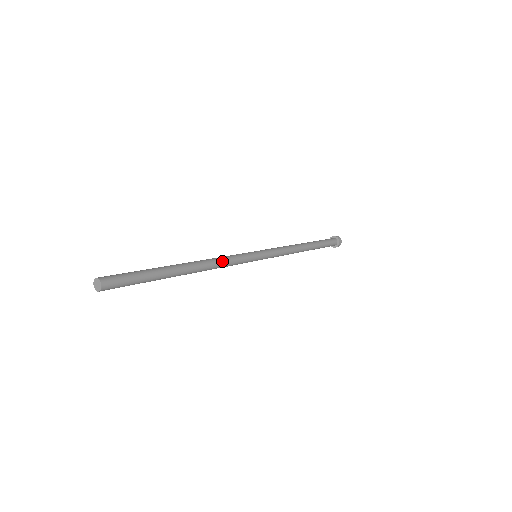
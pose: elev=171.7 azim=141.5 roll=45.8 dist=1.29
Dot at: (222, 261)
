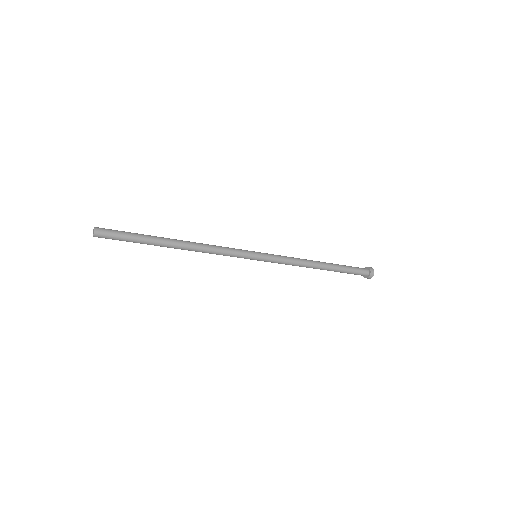
Dot at: (213, 247)
